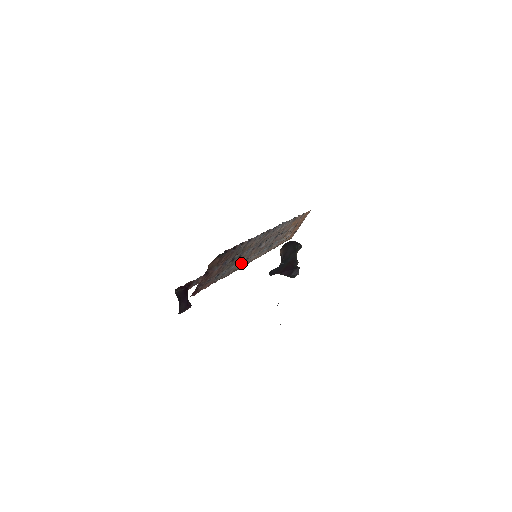
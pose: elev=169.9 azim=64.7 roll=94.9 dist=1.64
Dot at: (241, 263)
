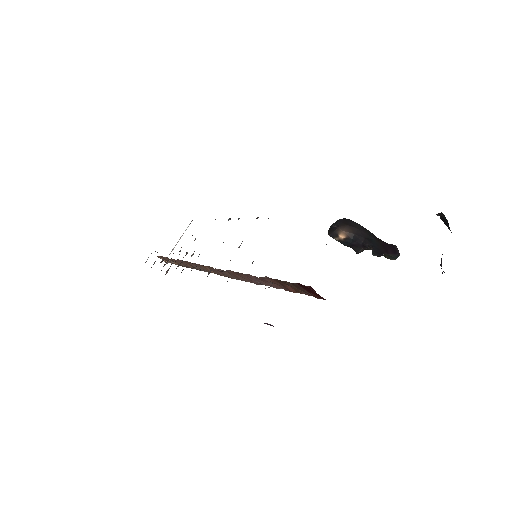
Dot at: occluded
